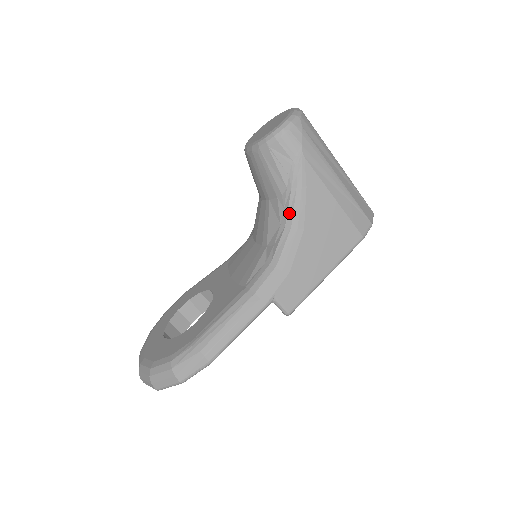
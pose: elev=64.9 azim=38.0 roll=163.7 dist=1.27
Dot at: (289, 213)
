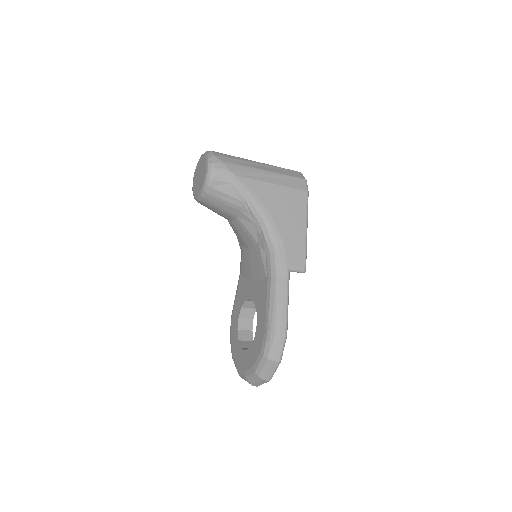
Dot at: (255, 214)
